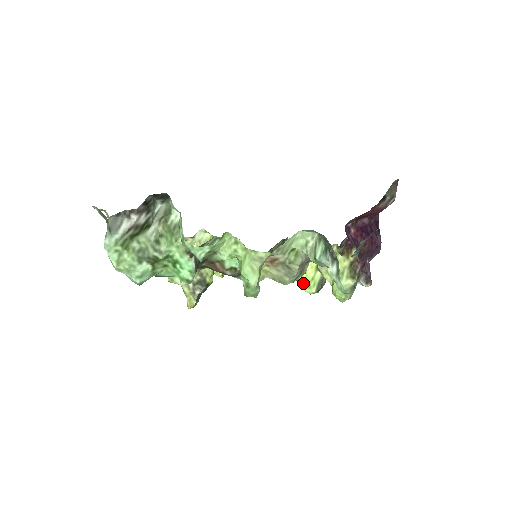
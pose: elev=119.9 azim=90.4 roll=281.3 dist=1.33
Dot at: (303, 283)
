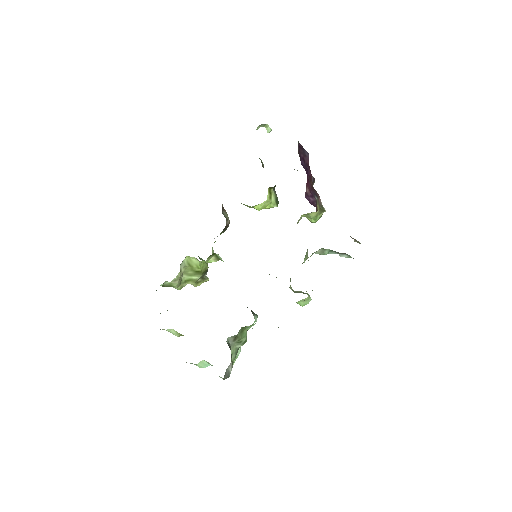
Dot at: (264, 208)
